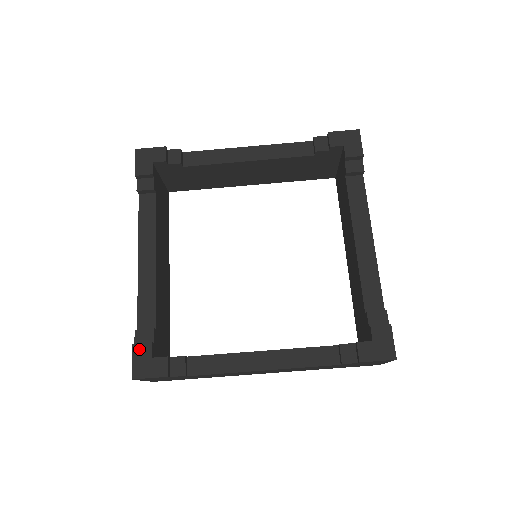
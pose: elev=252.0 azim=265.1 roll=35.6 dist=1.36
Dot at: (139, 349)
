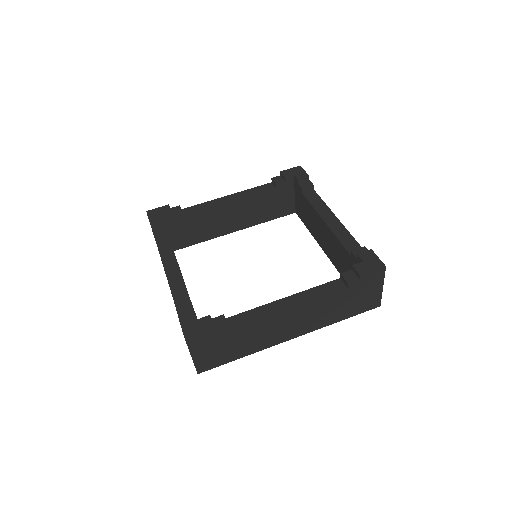
Dot at: (185, 317)
